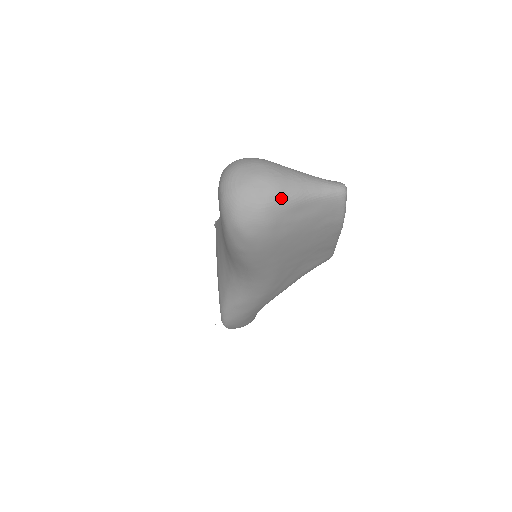
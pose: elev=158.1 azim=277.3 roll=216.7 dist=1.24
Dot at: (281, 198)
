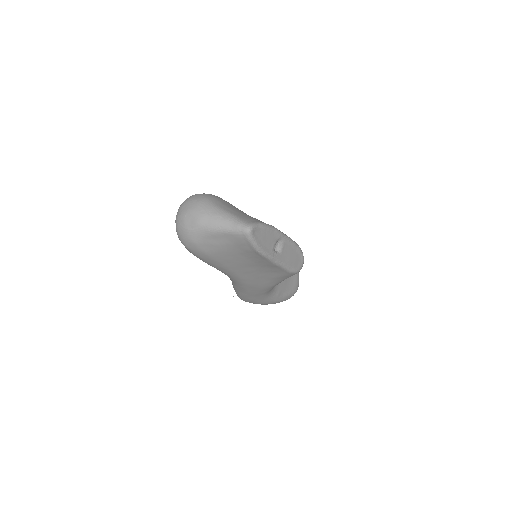
Dot at: (200, 228)
